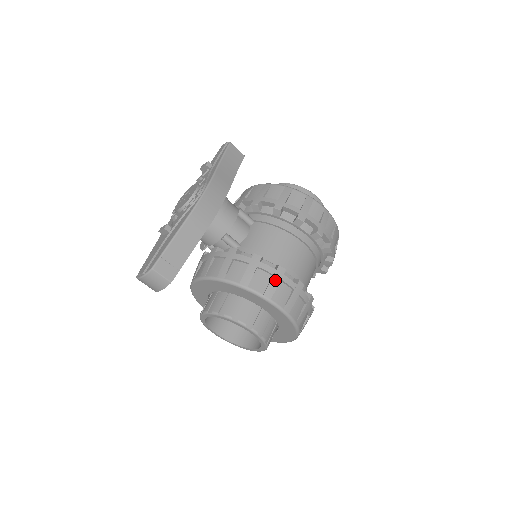
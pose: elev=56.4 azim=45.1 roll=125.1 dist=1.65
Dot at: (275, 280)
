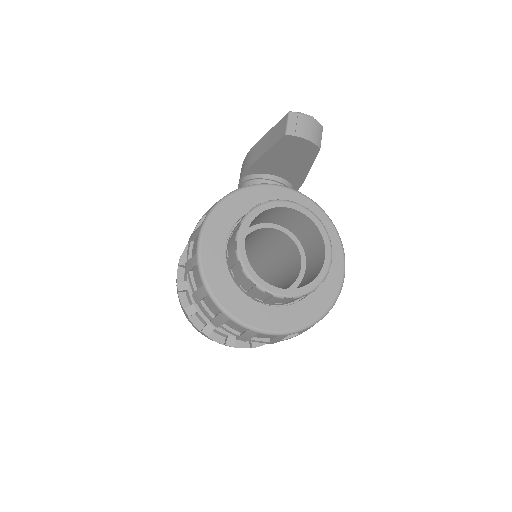
Dot at: occluded
